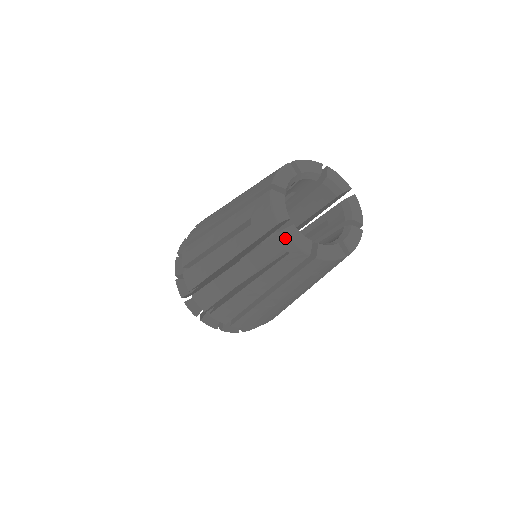
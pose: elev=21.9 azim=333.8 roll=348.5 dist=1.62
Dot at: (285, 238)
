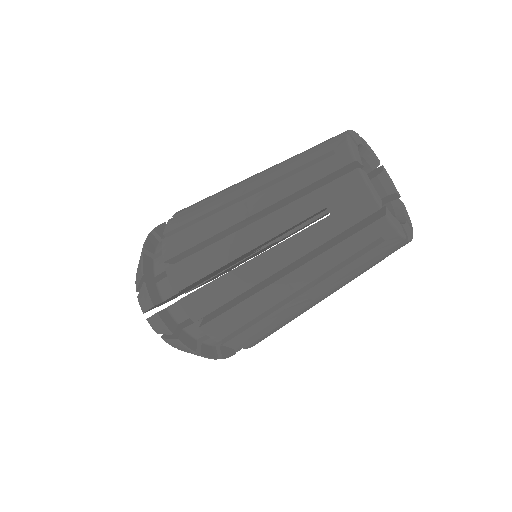
Dot at: (345, 139)
